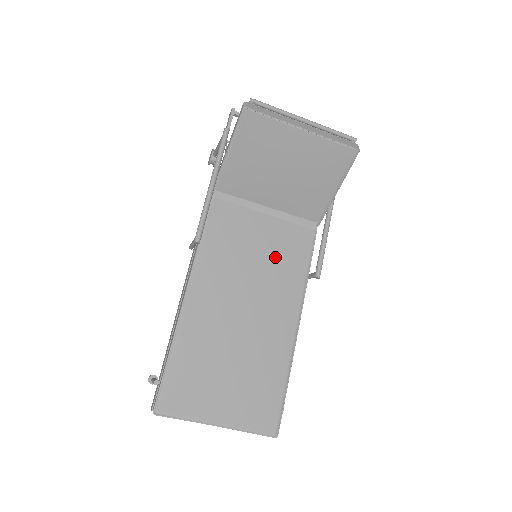
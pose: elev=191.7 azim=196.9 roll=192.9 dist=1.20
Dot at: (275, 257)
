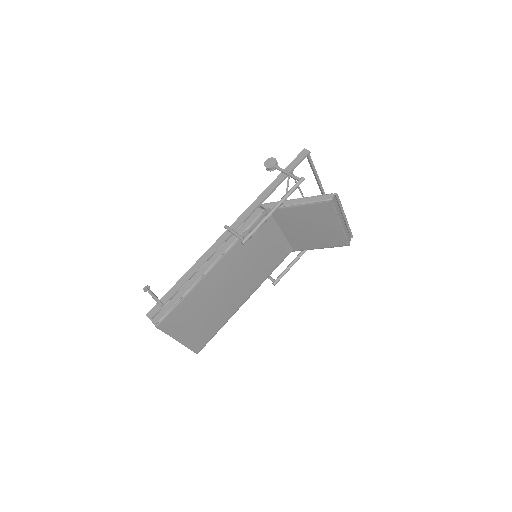
Dot at: (264, 261)
